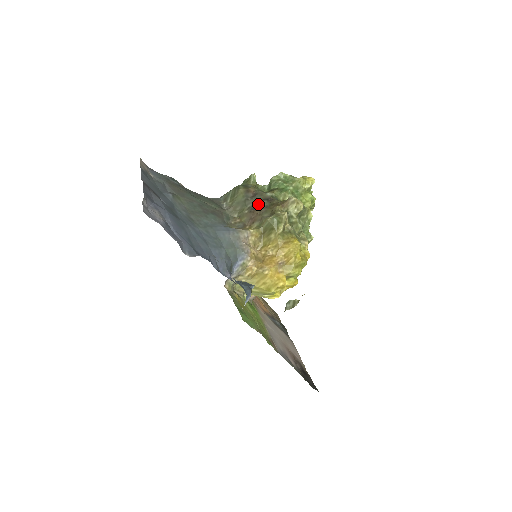
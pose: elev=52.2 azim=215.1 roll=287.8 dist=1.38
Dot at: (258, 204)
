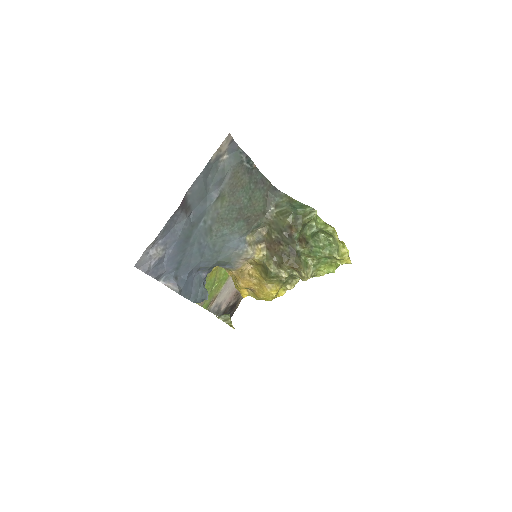
Dot at: (284, 244)
